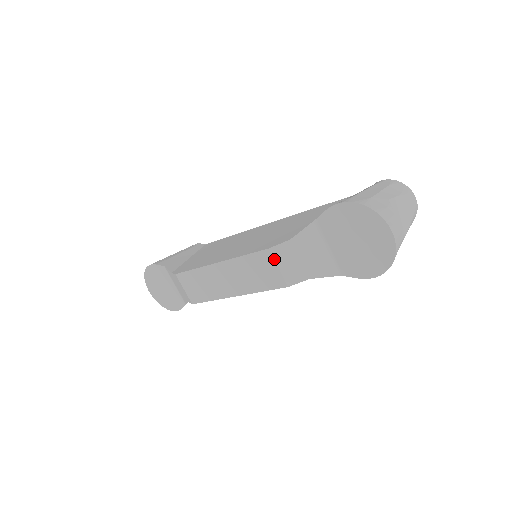
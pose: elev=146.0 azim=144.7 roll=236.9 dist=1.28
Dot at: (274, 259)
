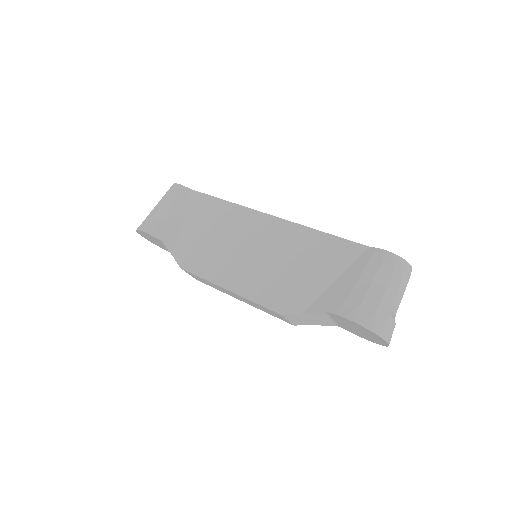
Dot at: (285, 318)
